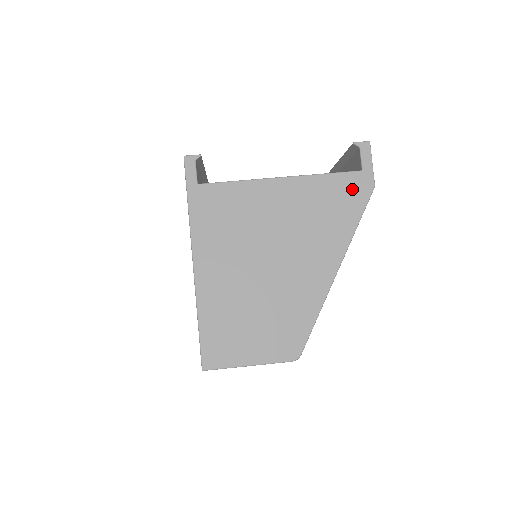
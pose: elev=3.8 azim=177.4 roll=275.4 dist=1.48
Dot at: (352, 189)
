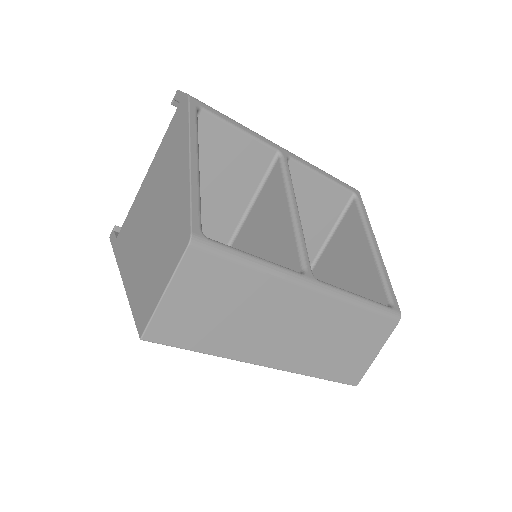
Dot at: (178, 116)
